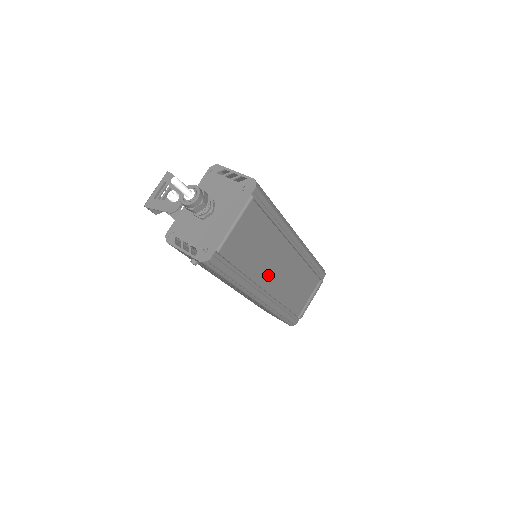
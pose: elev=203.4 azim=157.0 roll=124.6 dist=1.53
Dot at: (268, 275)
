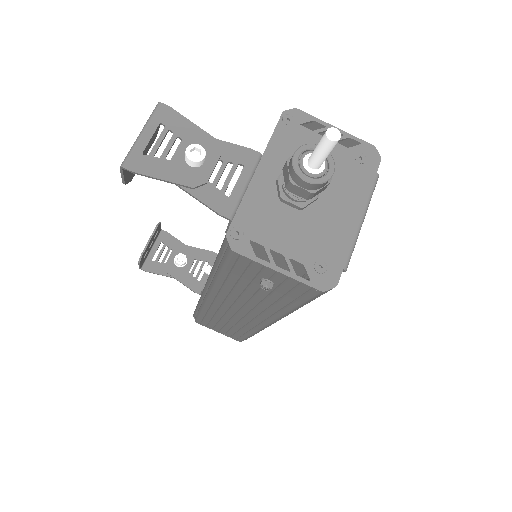
Dot at: occluded
